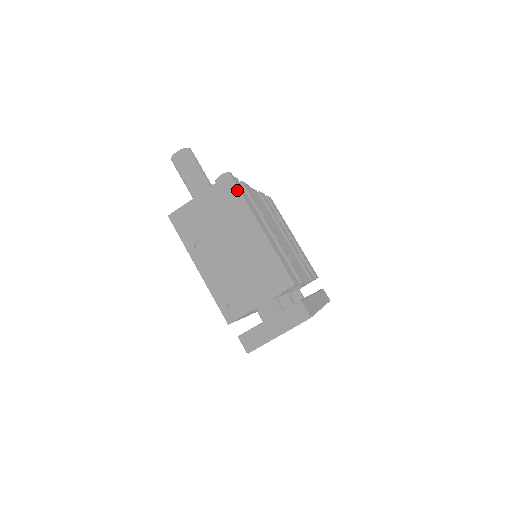
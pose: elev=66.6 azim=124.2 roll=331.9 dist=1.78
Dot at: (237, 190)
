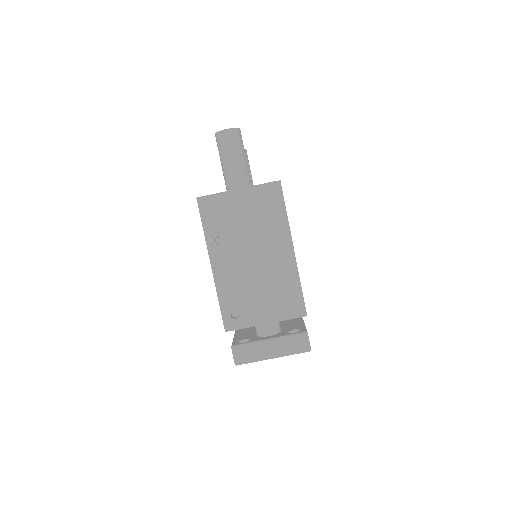
Dot at: (282, 200)
